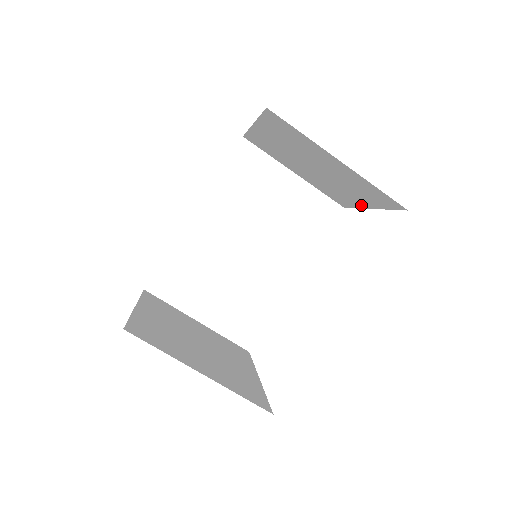
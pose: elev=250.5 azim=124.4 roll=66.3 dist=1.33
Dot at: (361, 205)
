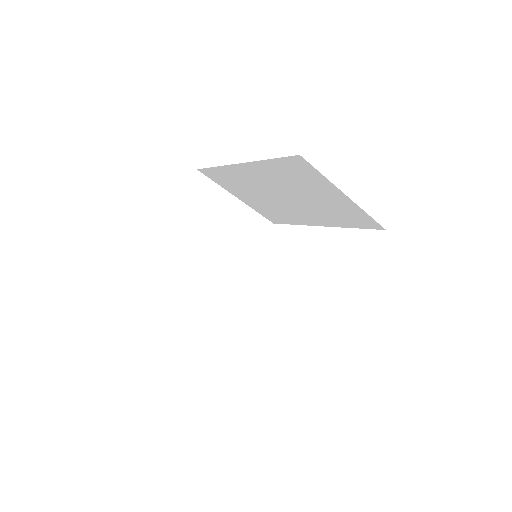
Dot at: occluded
